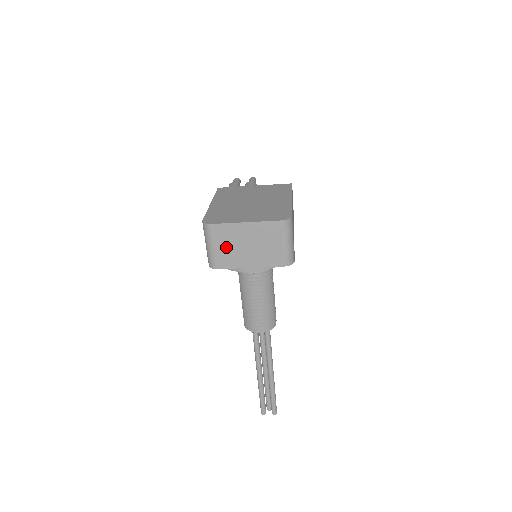
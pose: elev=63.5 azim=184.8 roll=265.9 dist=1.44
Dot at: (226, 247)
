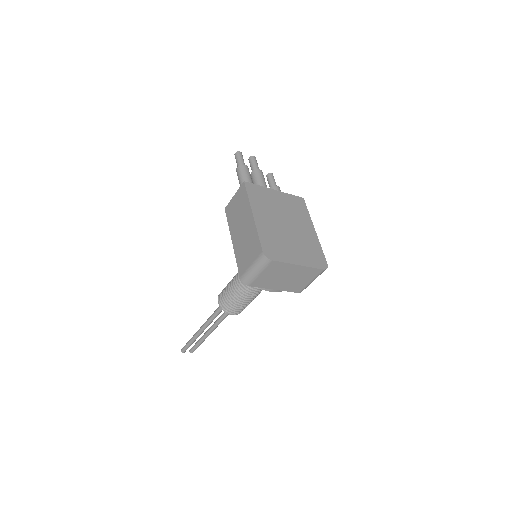
Dot at: (270, 275)
